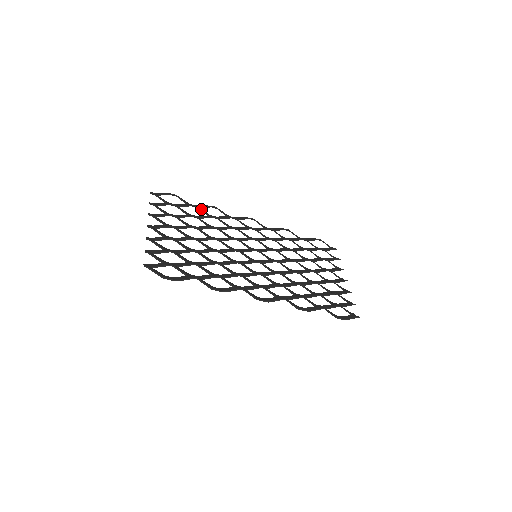
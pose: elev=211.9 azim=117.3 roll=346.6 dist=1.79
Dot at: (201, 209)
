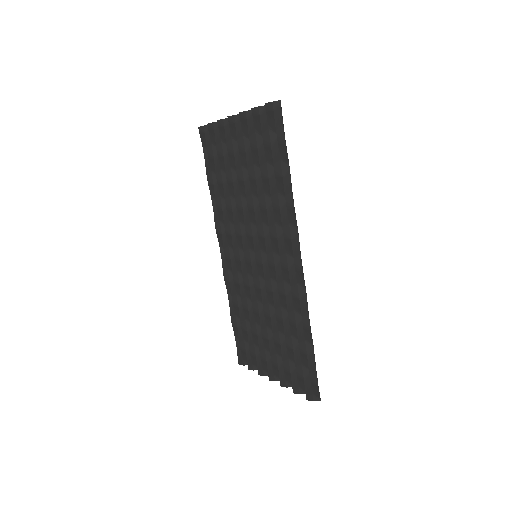
Dot at: (216, 187)
